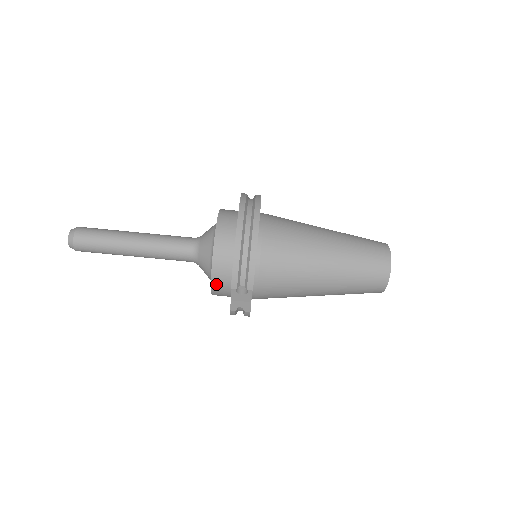
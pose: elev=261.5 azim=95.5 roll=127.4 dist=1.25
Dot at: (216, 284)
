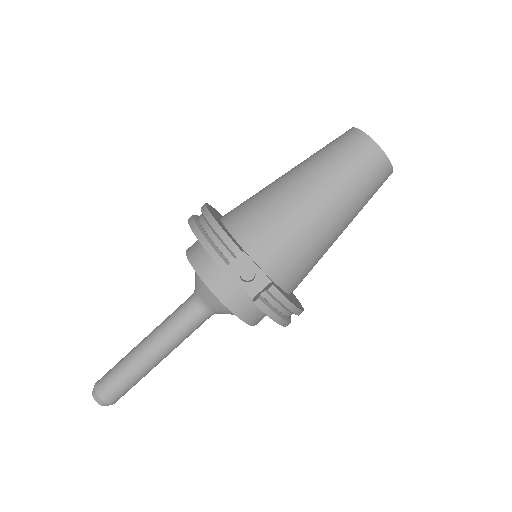
Dot at: (222, 294)
